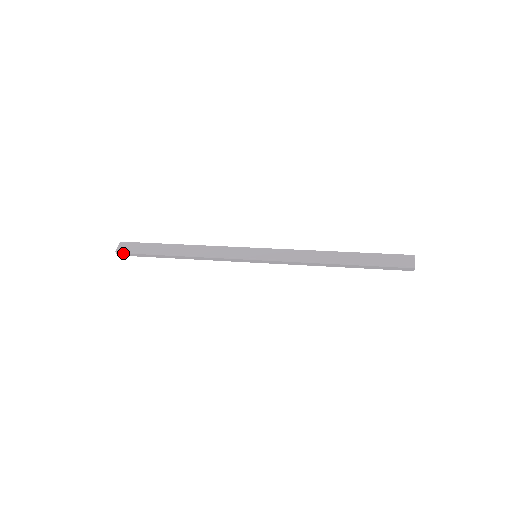
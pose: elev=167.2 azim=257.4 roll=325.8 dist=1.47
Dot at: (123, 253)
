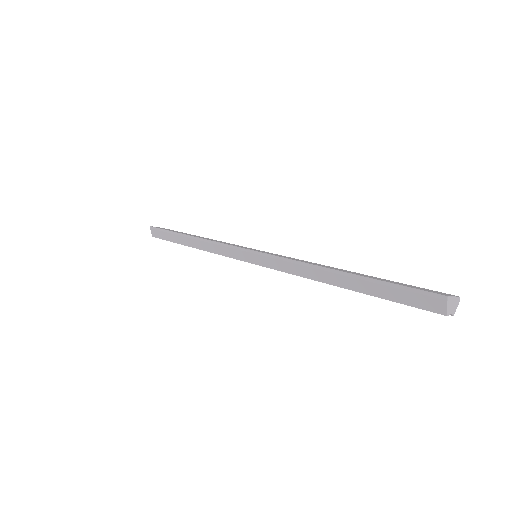
Dot at: (155, 229)
